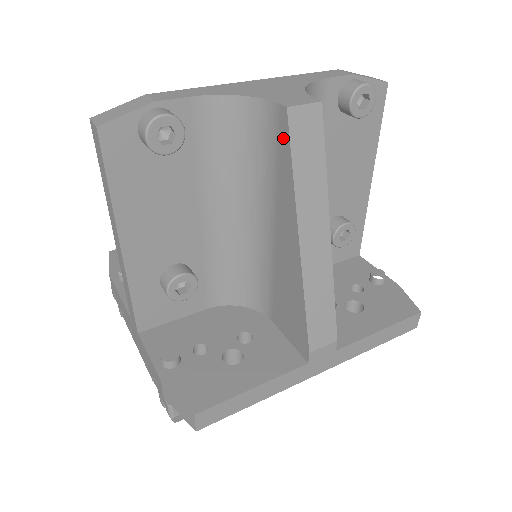
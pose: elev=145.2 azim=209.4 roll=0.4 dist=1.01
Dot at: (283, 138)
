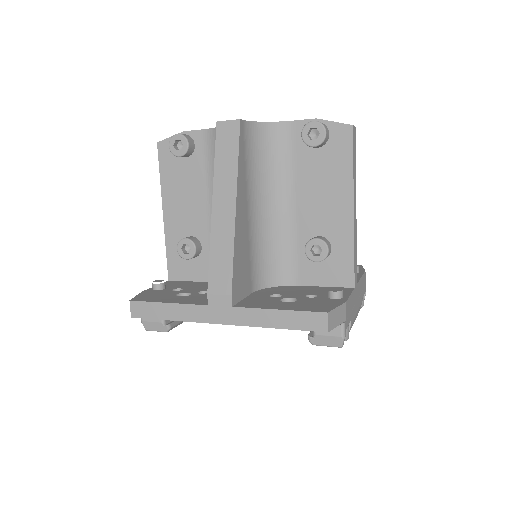
Dot at: occluded
